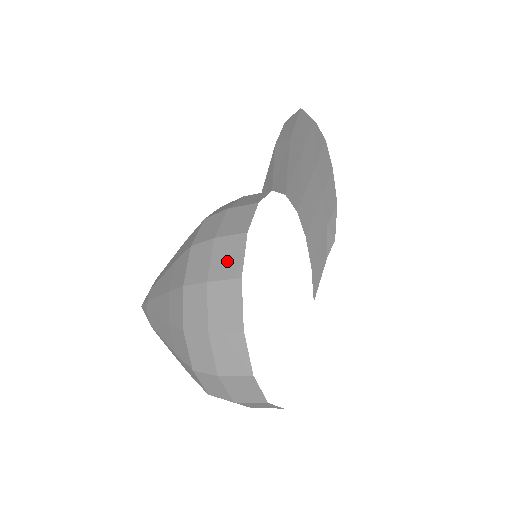
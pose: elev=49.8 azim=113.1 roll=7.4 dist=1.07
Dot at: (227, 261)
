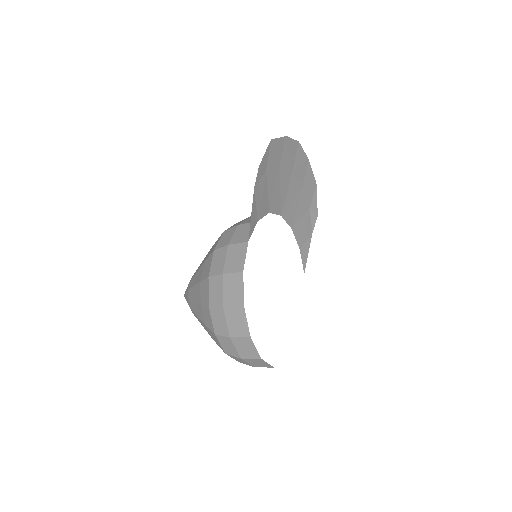
Dot at: (233, 293)
